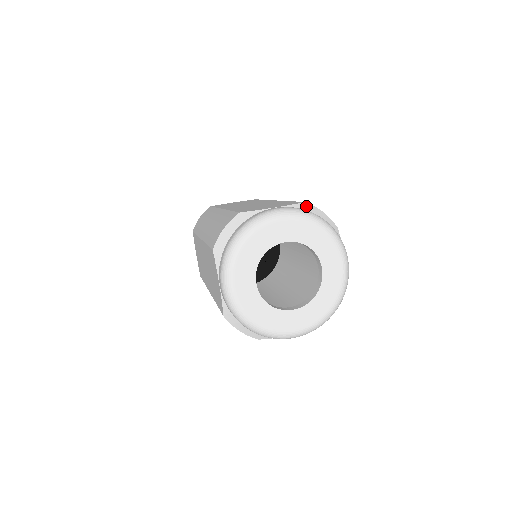
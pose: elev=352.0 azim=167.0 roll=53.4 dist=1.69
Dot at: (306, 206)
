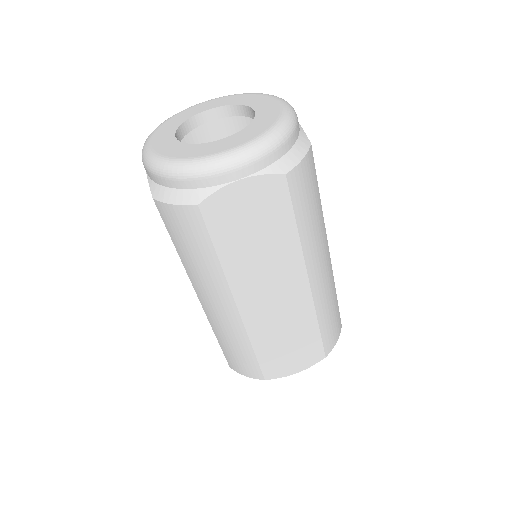
Dot at: occluded
